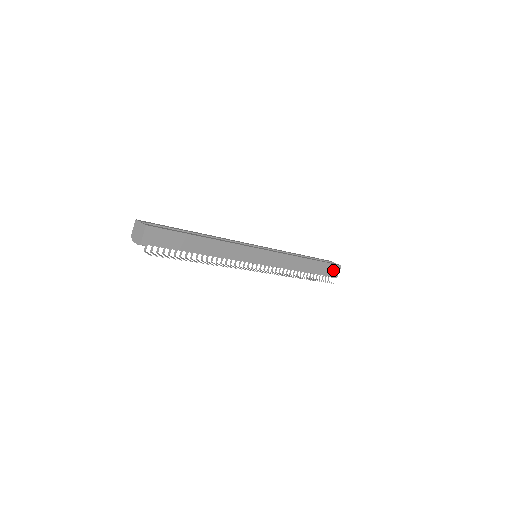
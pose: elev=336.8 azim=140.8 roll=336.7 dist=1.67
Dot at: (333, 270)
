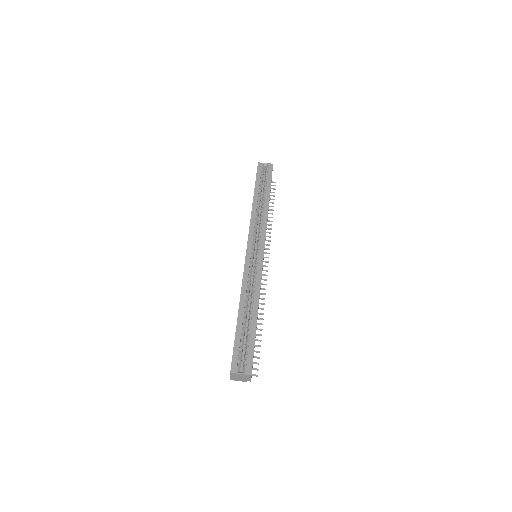
Dot at: occluded
